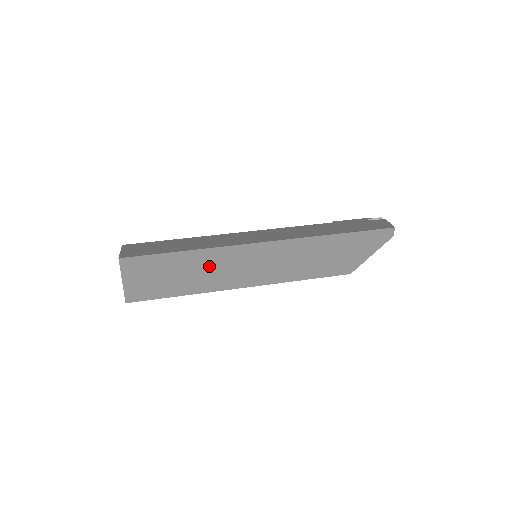
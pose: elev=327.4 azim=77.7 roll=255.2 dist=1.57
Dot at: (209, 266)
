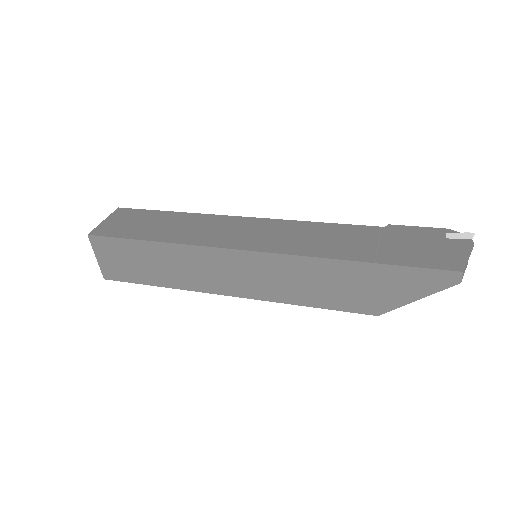
Dot at: (183, 263)
